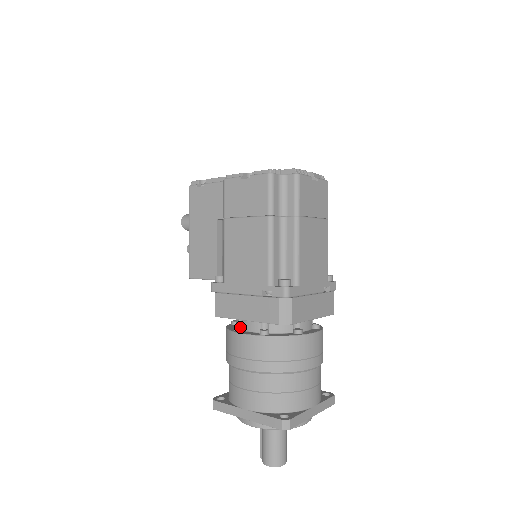
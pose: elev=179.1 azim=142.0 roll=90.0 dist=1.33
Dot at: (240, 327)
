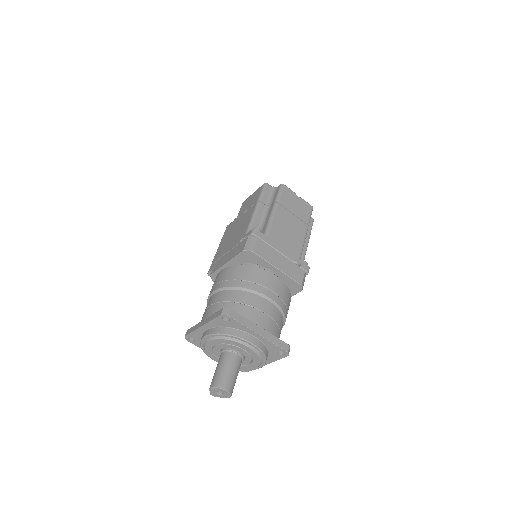
Dot at: occluded
